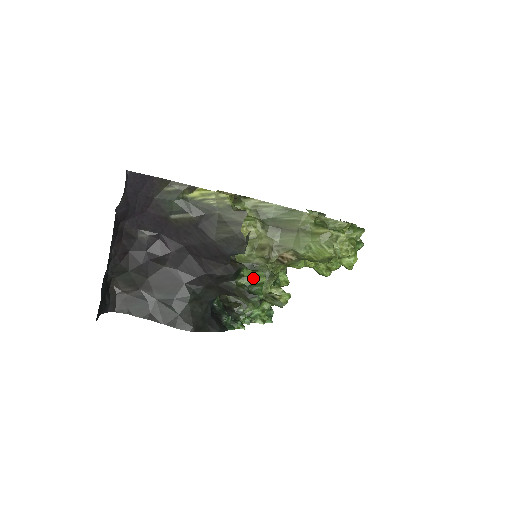
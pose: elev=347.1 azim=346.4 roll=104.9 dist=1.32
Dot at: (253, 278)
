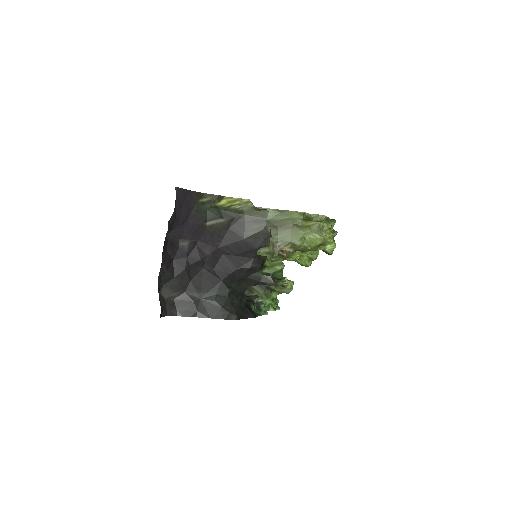
Dot at: (274, 267)
